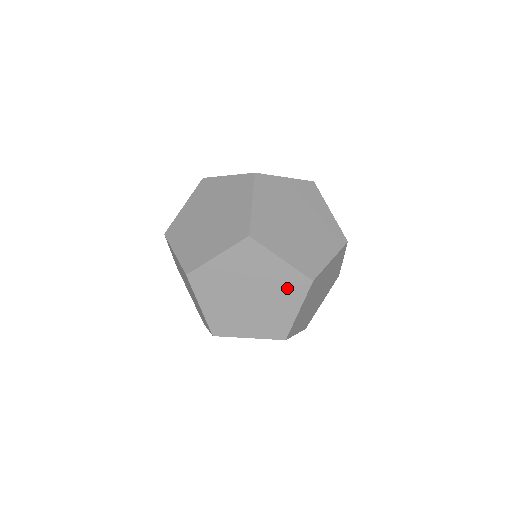
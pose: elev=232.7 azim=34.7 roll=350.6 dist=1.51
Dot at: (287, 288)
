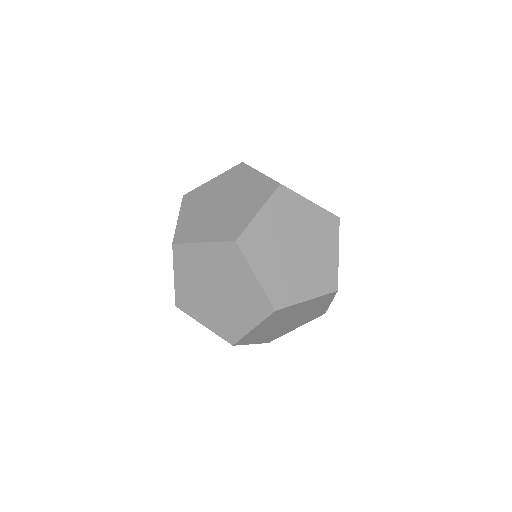
Dot at: (251, 304)
